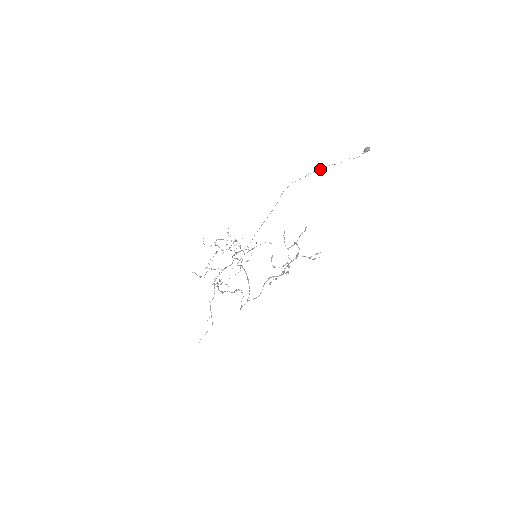
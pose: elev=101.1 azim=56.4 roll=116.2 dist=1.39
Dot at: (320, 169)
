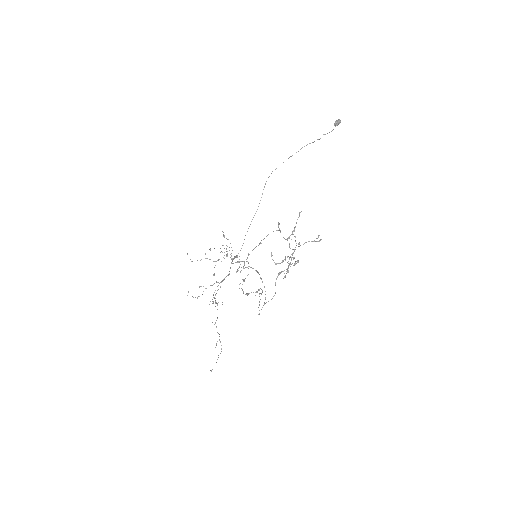
Dot at: (298, 151)
